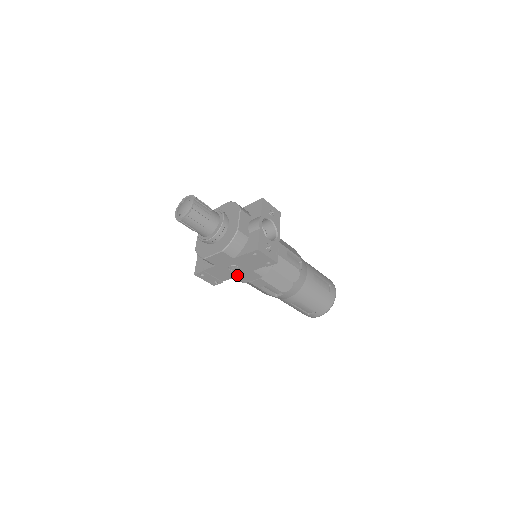
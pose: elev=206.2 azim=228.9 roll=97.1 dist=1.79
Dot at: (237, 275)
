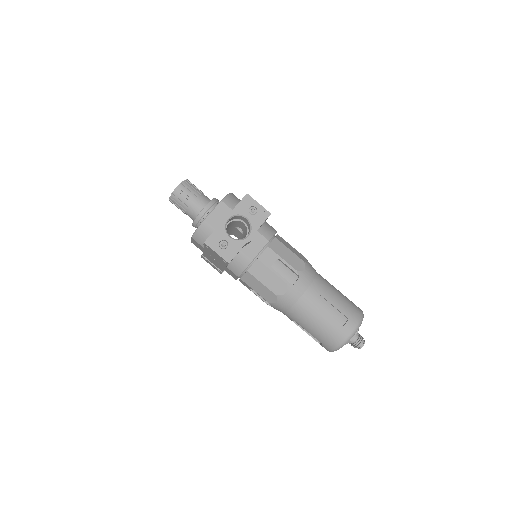
Dot at: (223, 268)
